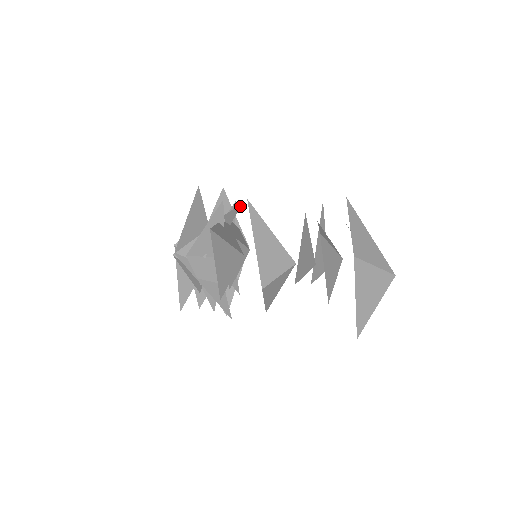
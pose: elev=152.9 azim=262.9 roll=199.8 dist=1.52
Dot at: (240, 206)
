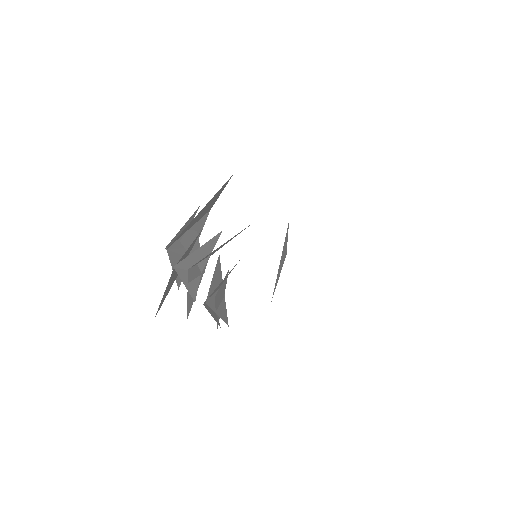
Dot at: occluded
